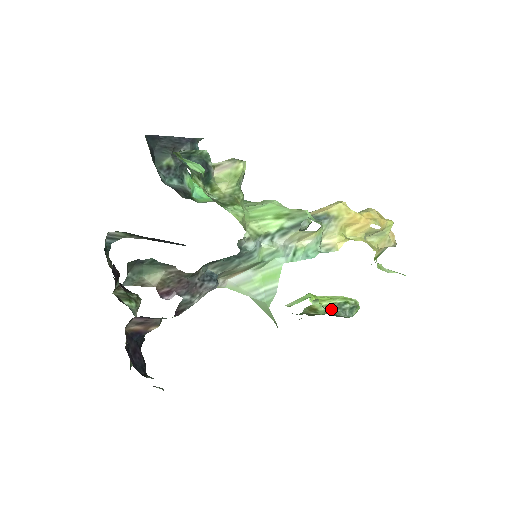
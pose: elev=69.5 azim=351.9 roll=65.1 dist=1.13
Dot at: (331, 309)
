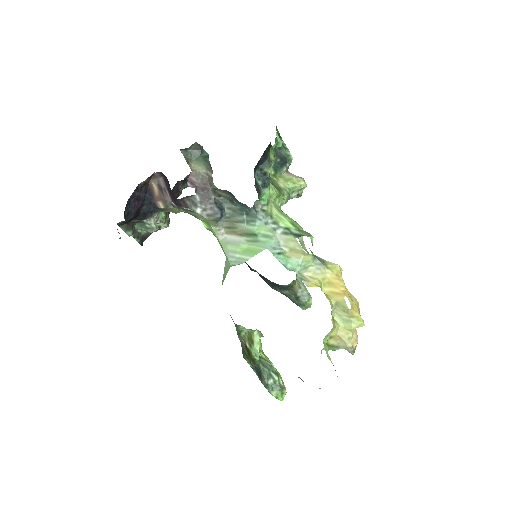
Dot at: (262, 362)
